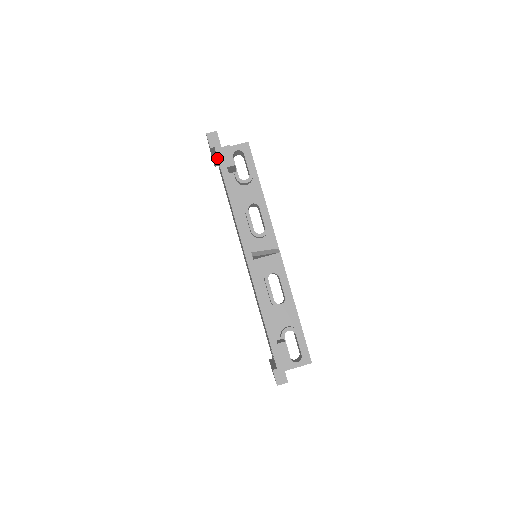
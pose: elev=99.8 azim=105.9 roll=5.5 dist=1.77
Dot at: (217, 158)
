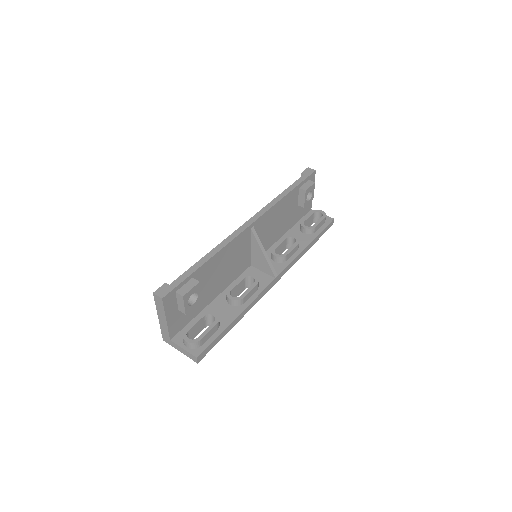
Dot at: occluded
